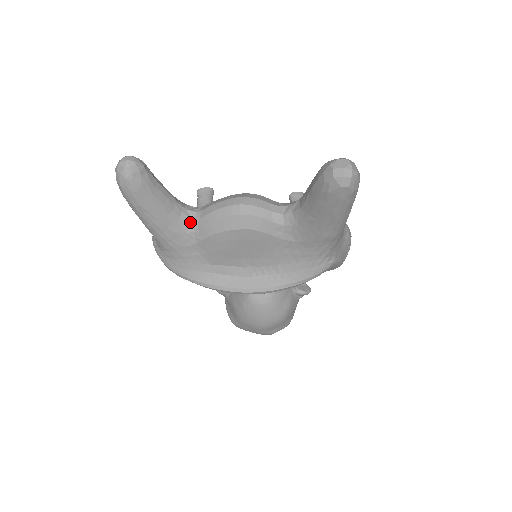
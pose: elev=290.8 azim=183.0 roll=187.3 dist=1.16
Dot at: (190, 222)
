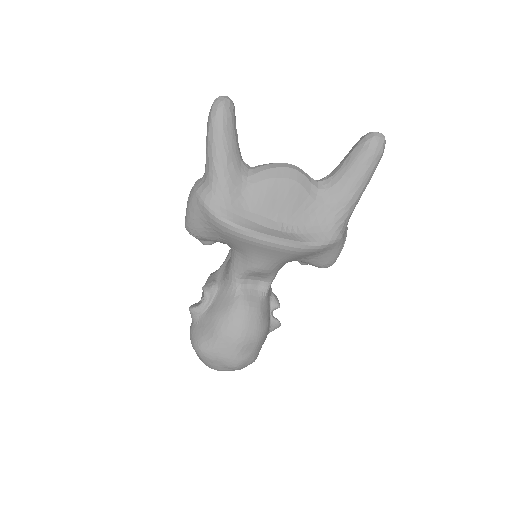
Dot at: (246, 169)
